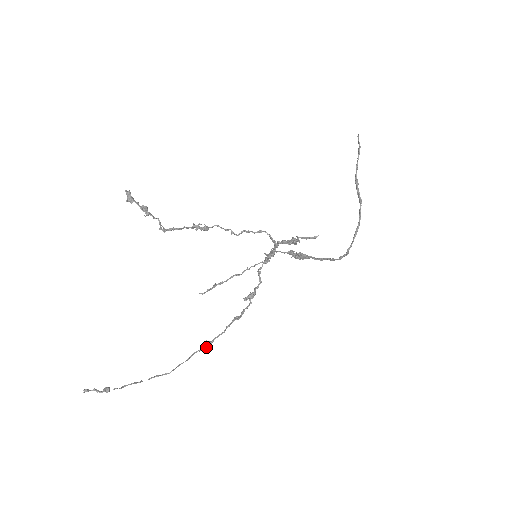
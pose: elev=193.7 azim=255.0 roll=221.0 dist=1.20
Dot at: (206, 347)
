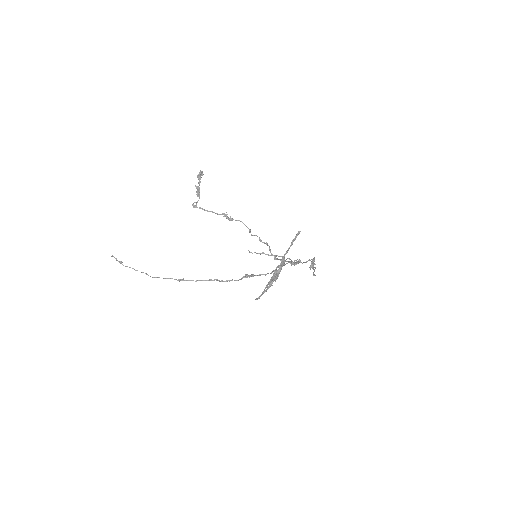
Dot at: (178, 280)
